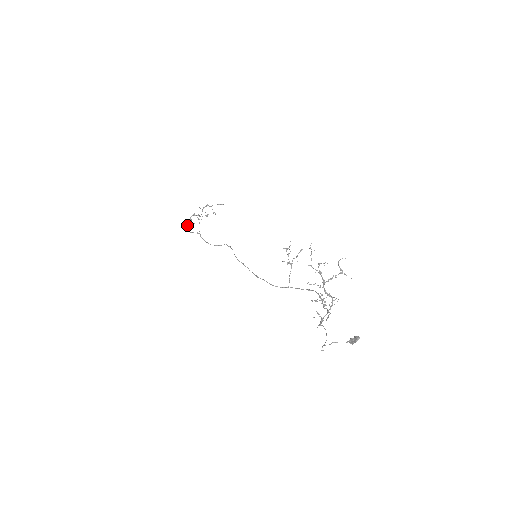
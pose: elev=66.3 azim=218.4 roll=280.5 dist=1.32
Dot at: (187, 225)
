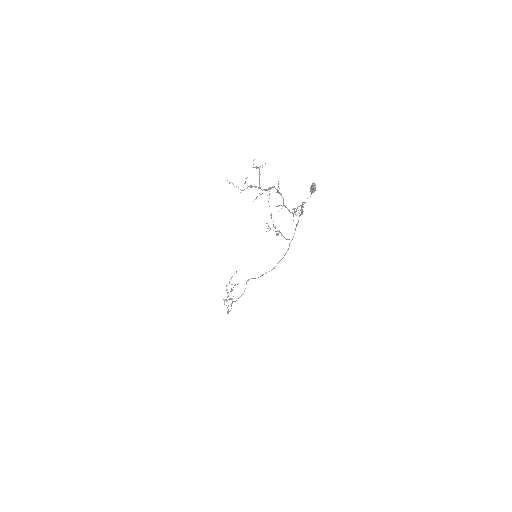
Dot at: (227, 311)
